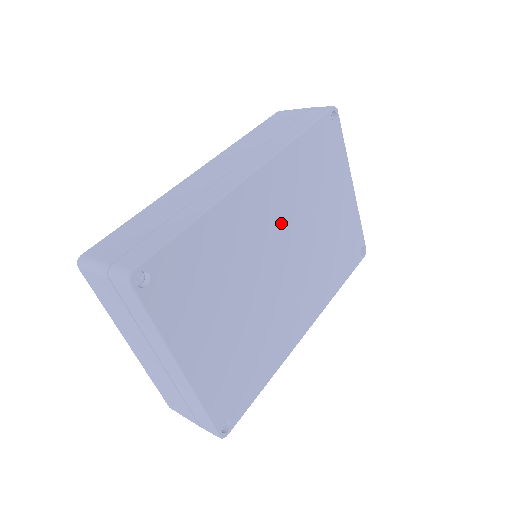
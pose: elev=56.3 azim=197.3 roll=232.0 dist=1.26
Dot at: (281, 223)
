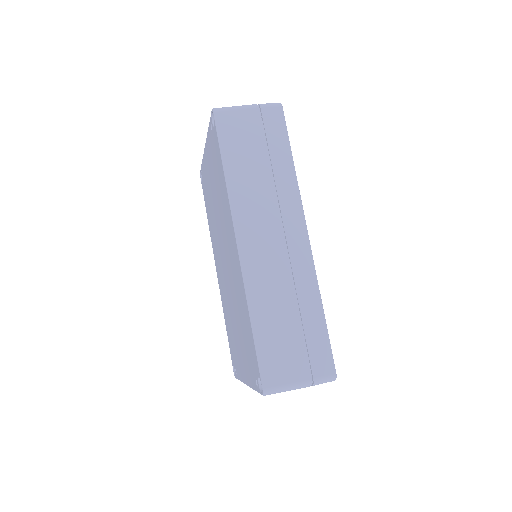
Dot at: occluded
